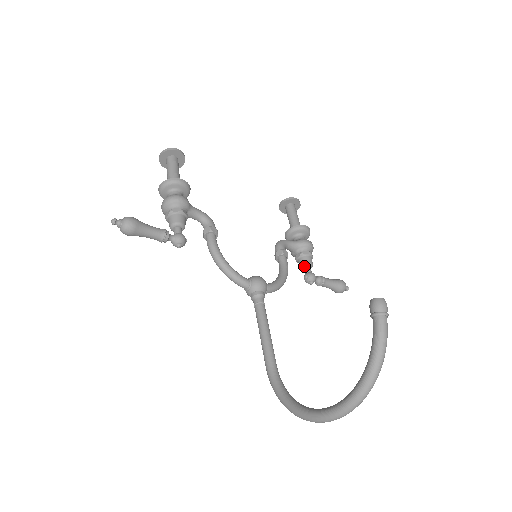
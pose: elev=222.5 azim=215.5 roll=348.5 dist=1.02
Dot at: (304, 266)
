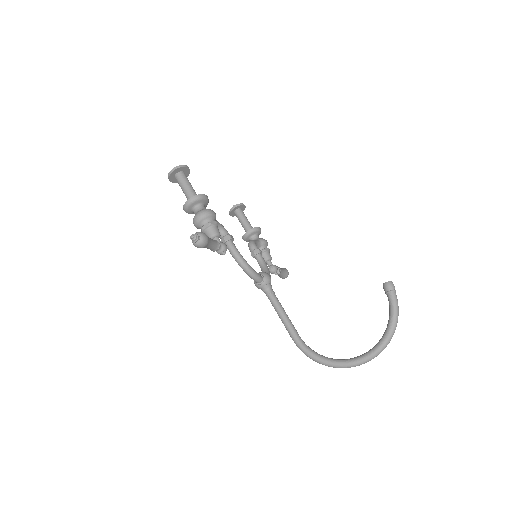
Dot at: (267, 260)
